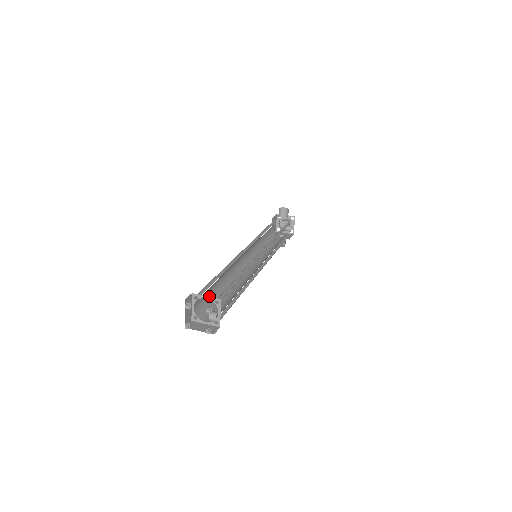
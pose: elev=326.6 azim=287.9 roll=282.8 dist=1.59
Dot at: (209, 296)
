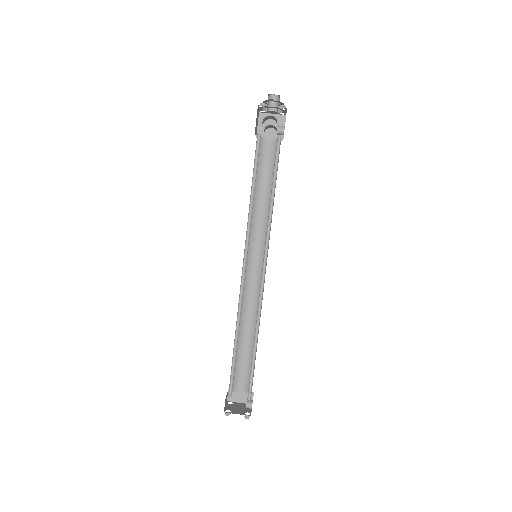
Dot at: occluded
